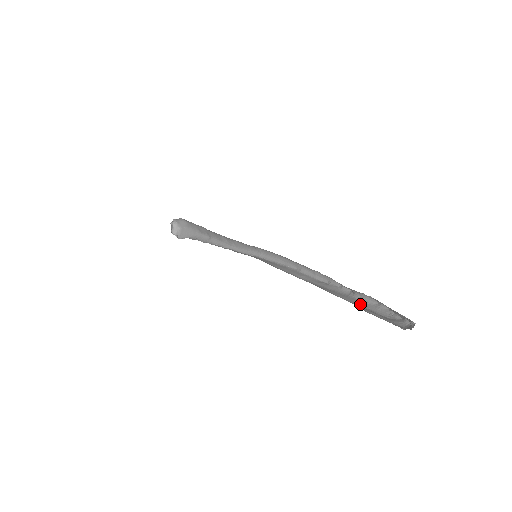
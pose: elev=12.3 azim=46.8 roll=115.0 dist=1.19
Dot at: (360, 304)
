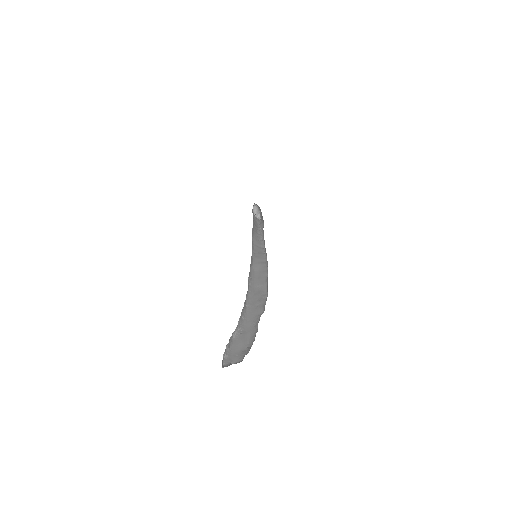
Dot at: (251, 327)
